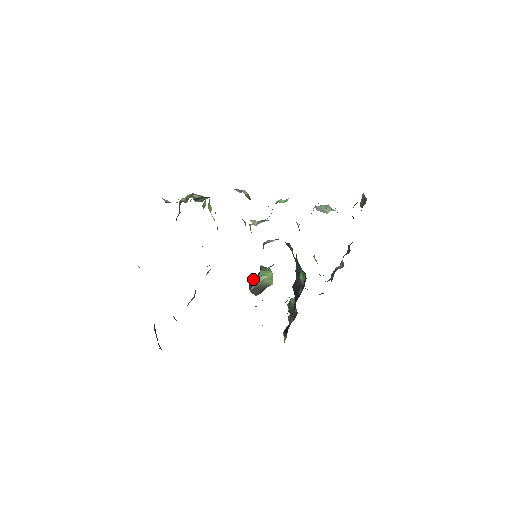
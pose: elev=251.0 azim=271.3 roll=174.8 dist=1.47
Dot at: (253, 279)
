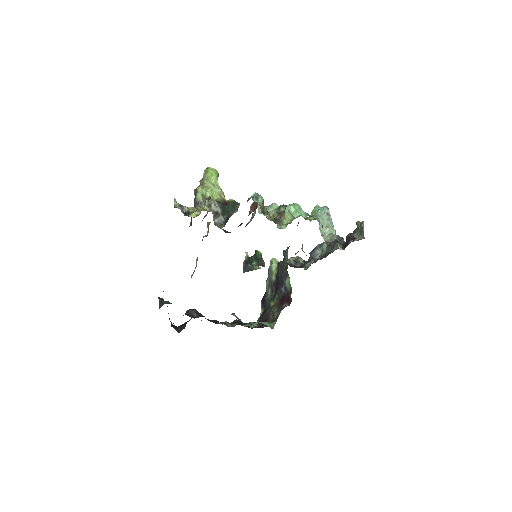
Dot at: (248, 264)
